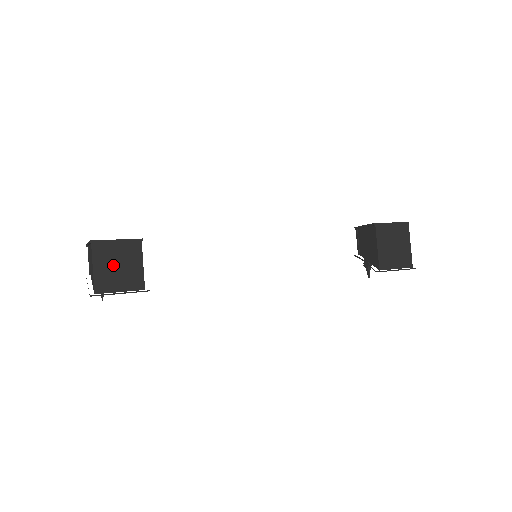
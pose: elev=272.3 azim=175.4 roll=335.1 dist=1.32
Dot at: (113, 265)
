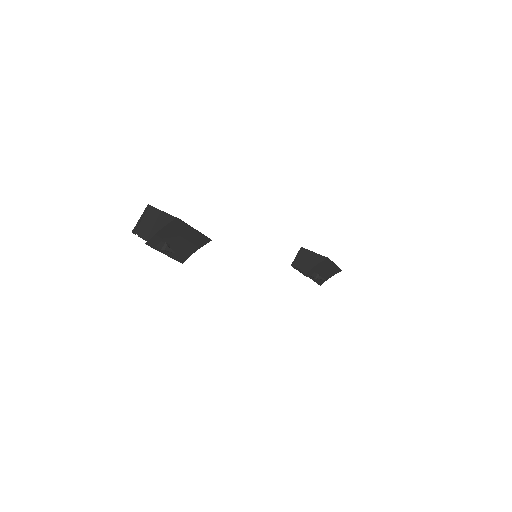
Dot at: occluded
